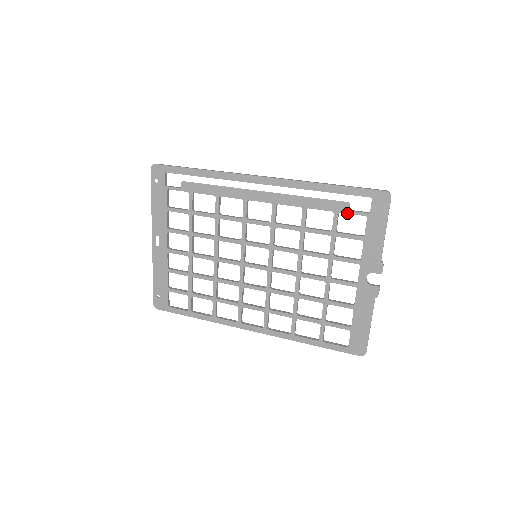
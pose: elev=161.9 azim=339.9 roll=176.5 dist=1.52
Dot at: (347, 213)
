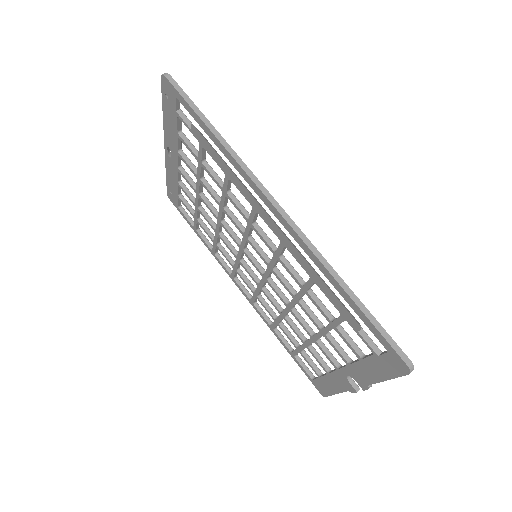
Dot at: (354, 330)
